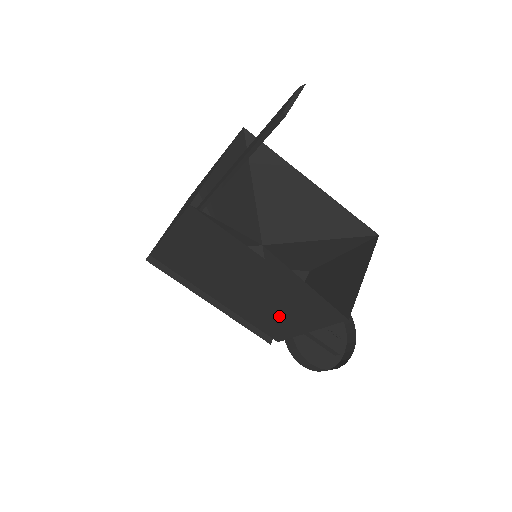
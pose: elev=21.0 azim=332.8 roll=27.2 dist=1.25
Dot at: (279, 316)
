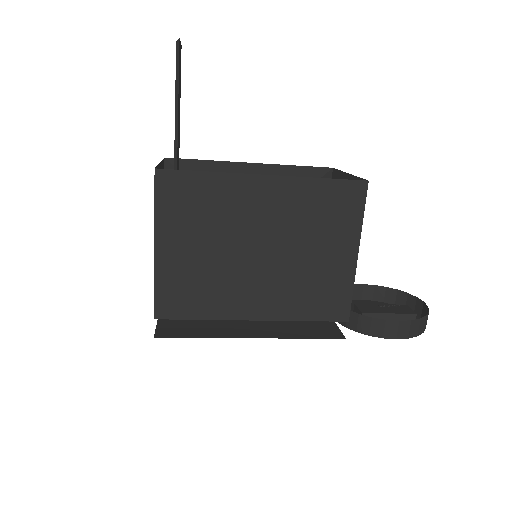
Dot at: (319, 263)
